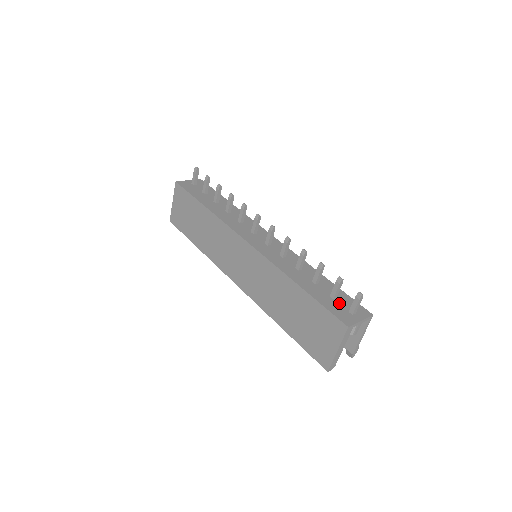
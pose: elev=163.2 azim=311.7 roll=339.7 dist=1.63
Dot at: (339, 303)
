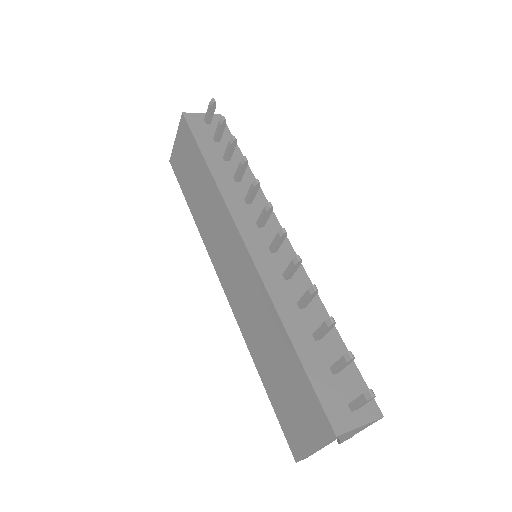
Dot at: (339, 384)
